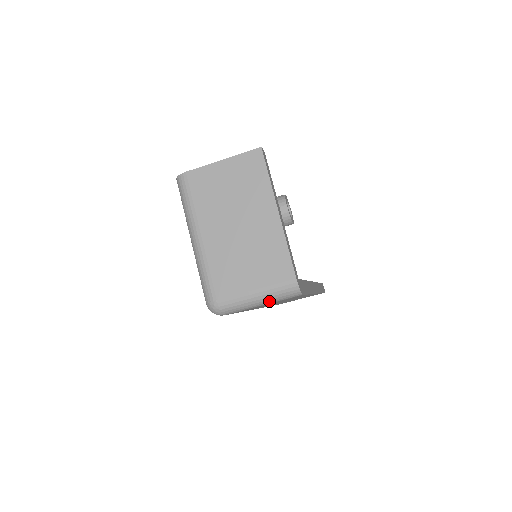
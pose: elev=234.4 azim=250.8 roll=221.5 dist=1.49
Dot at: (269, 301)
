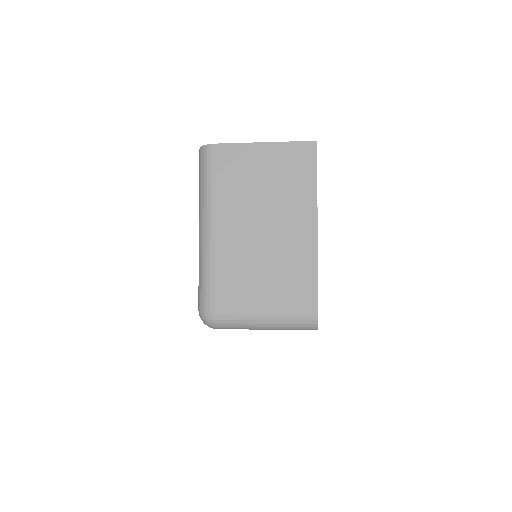
Dot at: (277, 328)
